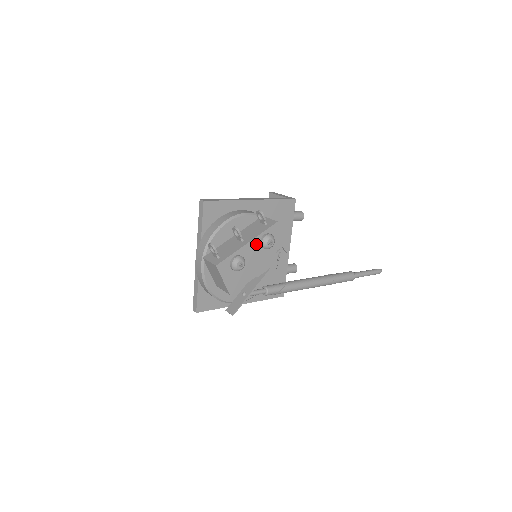
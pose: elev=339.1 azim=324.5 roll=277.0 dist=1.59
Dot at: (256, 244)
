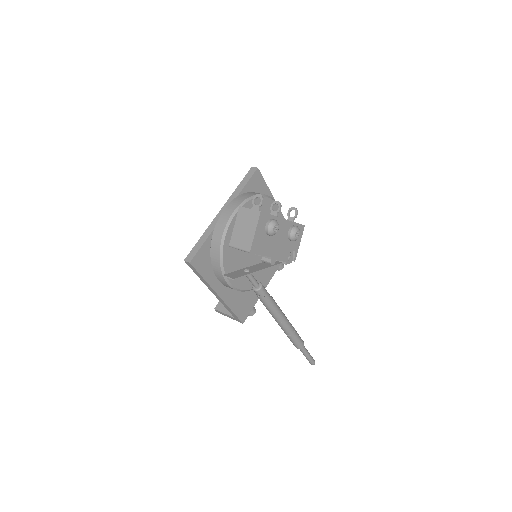
Dot at: (287, 227)
